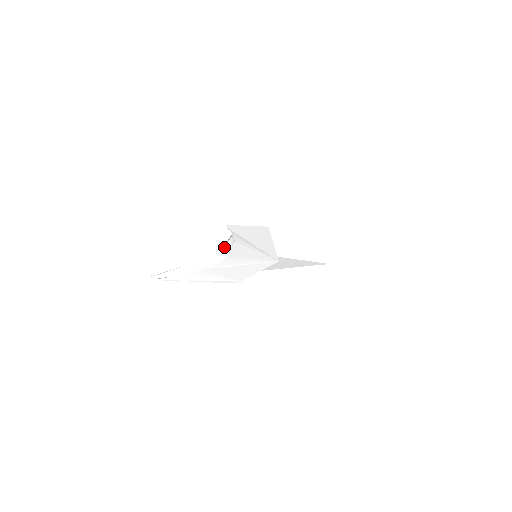
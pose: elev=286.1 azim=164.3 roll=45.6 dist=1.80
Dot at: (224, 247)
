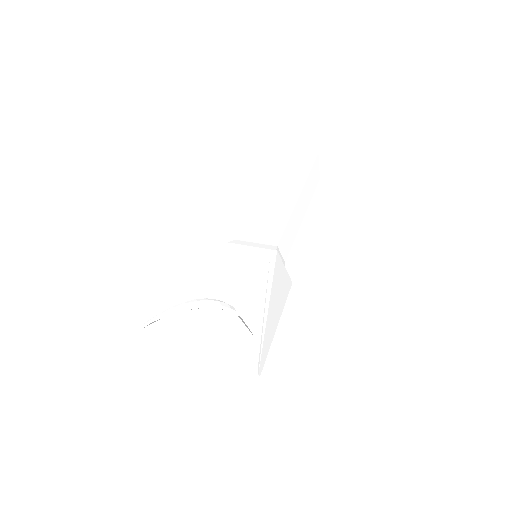
Dot at: (230, 305)
